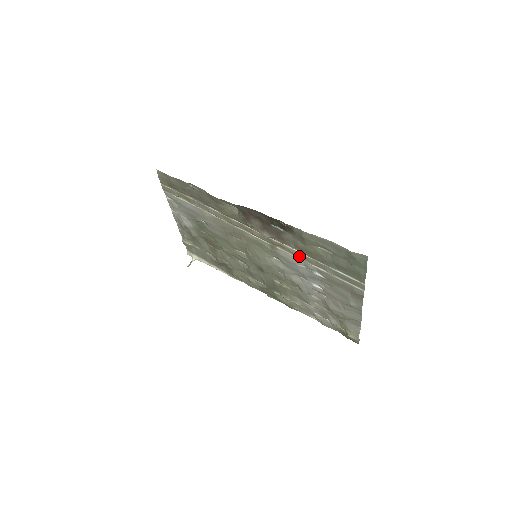
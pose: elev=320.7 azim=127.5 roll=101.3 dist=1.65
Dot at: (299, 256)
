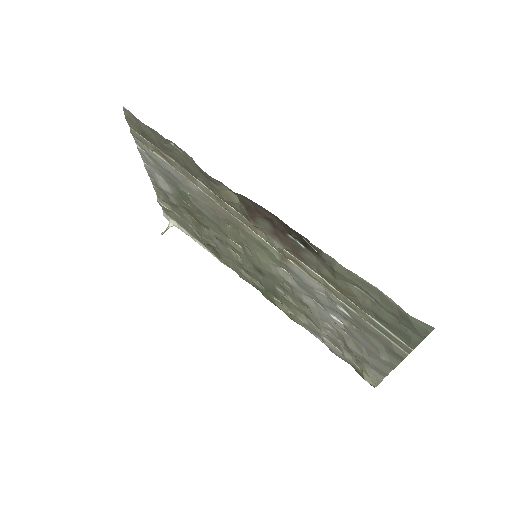
Dot at: (320, 282)
